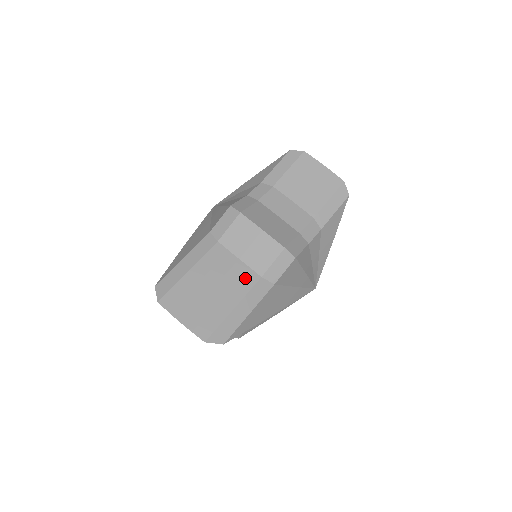
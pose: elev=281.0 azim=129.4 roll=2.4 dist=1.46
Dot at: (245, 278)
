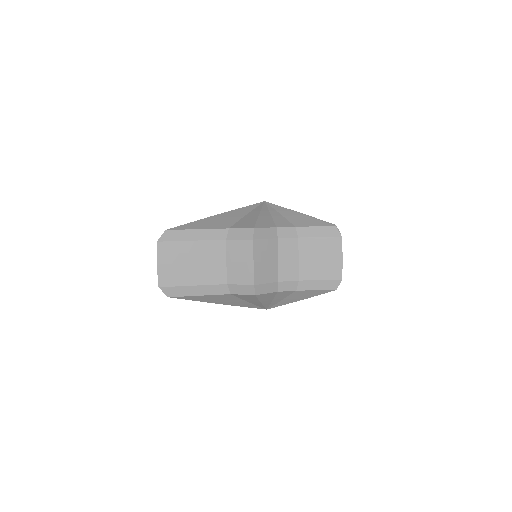
Dot at: (217, 276)
